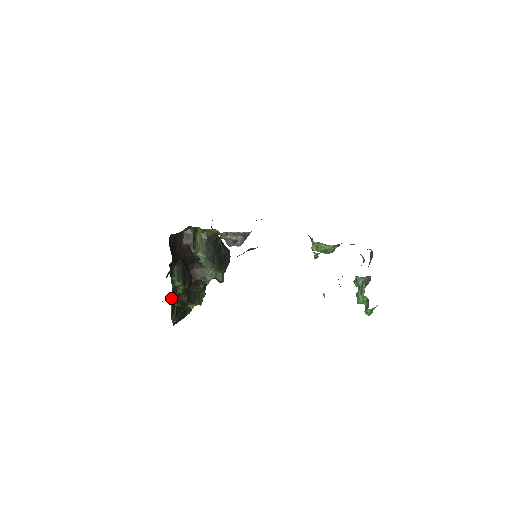
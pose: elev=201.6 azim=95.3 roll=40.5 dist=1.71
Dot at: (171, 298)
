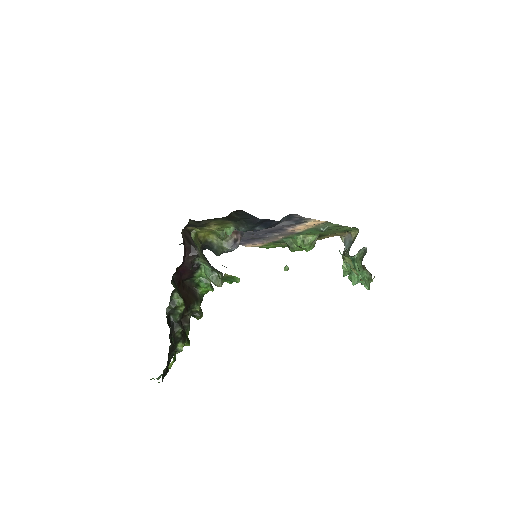
Dot at: occluded
